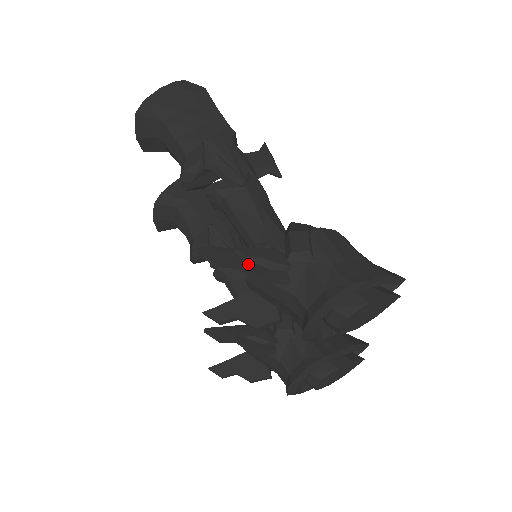
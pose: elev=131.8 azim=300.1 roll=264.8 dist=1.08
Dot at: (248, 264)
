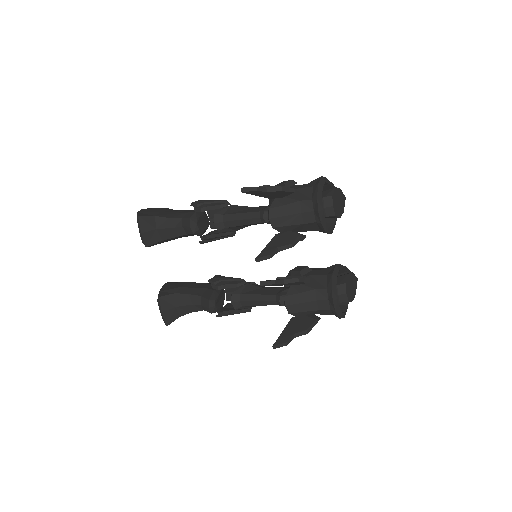
Dot at: (270, 188)
